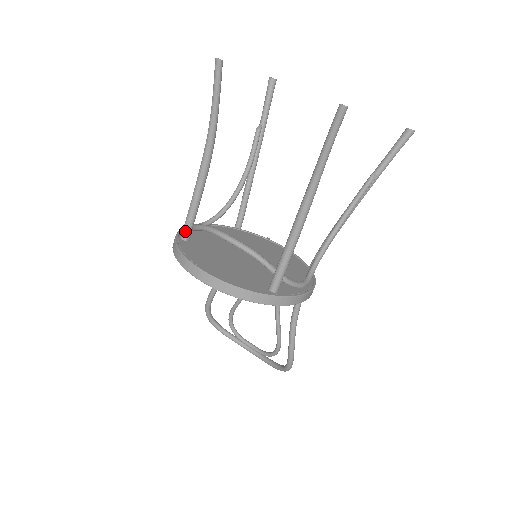
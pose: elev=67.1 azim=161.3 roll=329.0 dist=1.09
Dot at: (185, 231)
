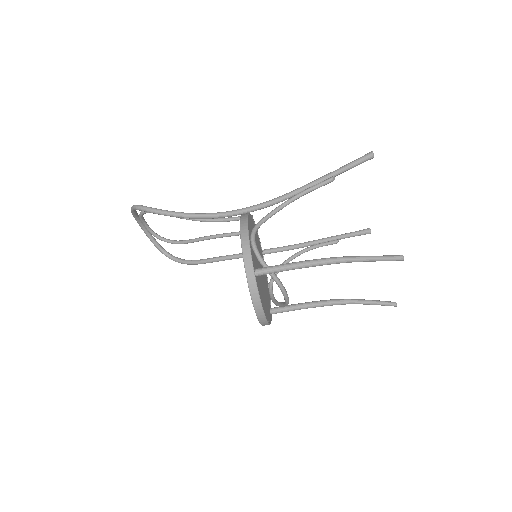
Dot at: occluded
